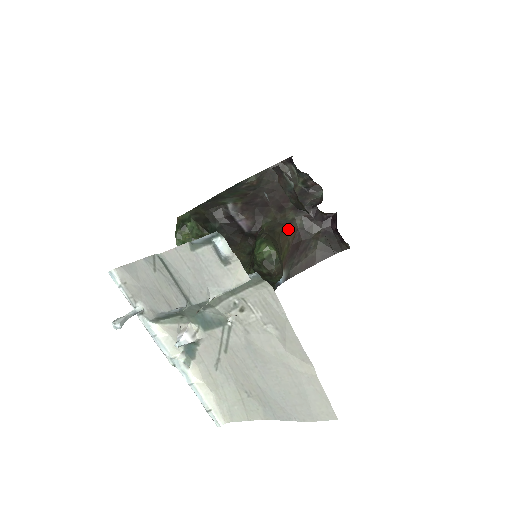
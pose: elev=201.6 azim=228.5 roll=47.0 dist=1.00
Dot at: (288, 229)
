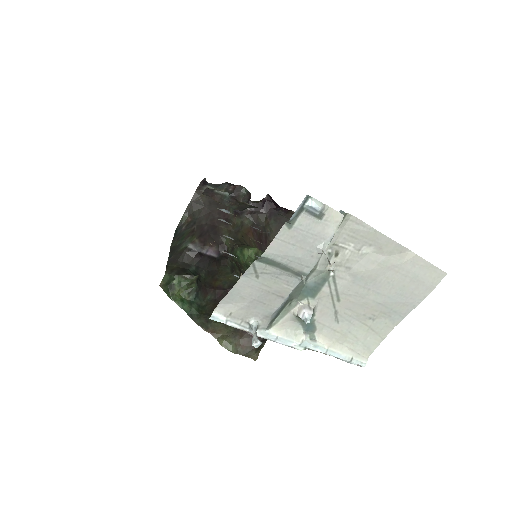
Dot at: (244, 232)
